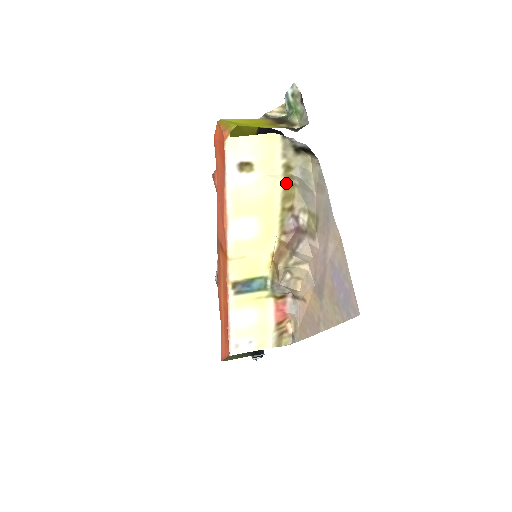
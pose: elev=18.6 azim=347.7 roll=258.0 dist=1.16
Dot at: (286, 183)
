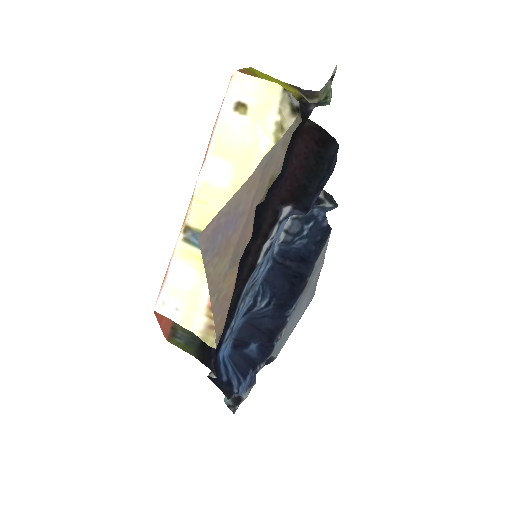
Dot at: occluded
